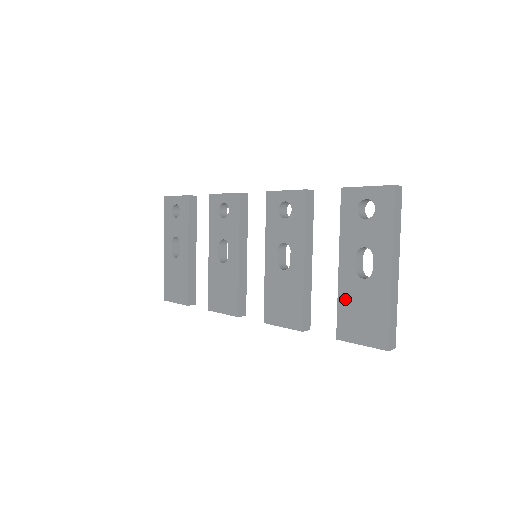
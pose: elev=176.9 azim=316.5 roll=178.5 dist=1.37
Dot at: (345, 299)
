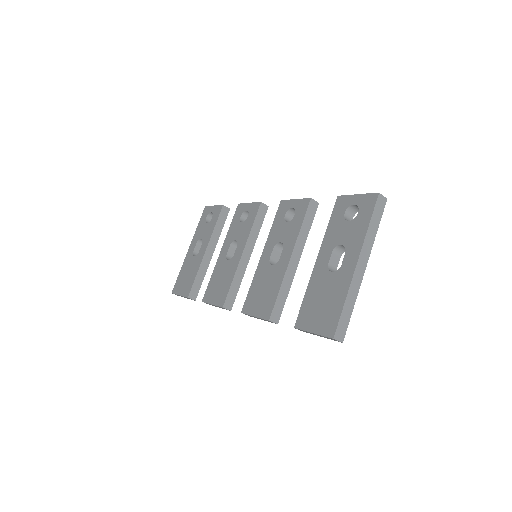
Dot at: (312, 290)
